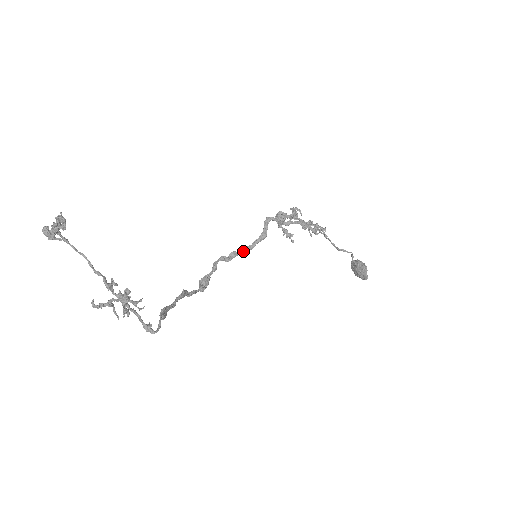
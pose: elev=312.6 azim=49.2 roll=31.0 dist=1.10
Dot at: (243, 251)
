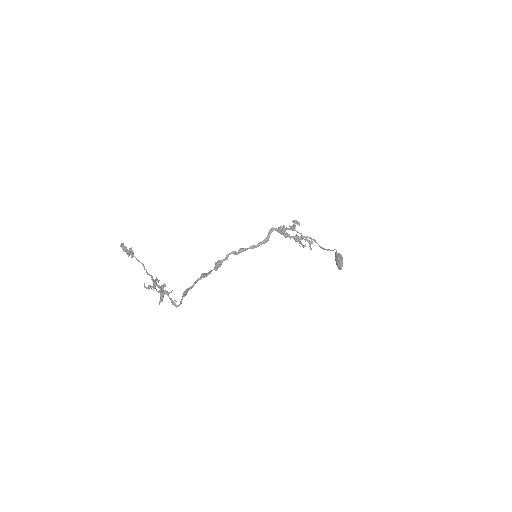
Dot at: (249, 248)
